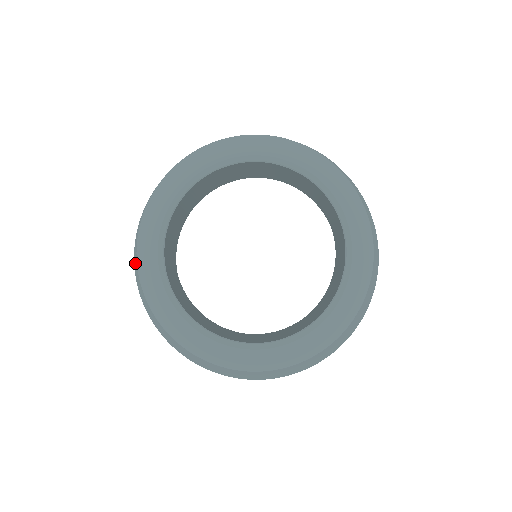
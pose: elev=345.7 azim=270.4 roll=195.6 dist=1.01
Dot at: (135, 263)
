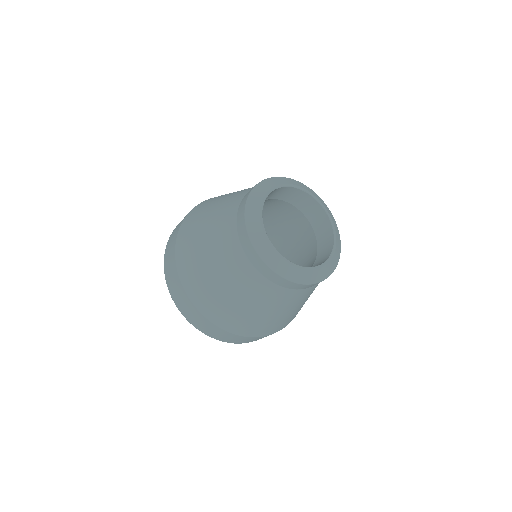
Dot at: (192, 283)
